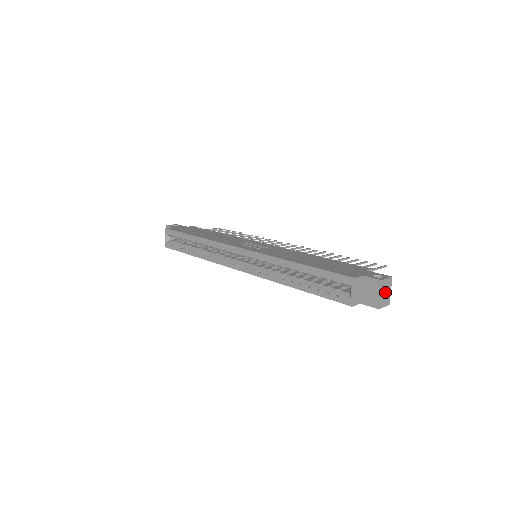
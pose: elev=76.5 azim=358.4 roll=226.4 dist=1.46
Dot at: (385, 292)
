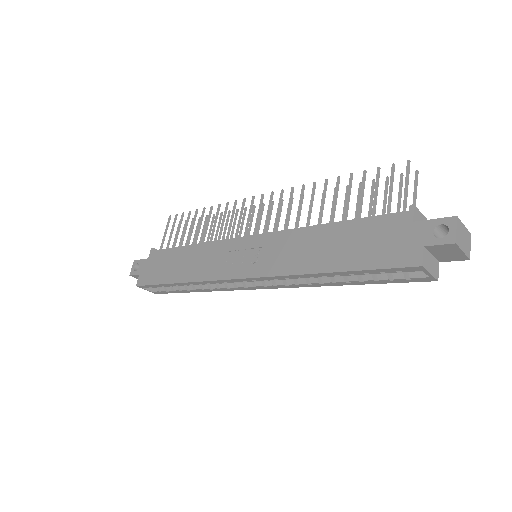
Dot at: (463, 239)
